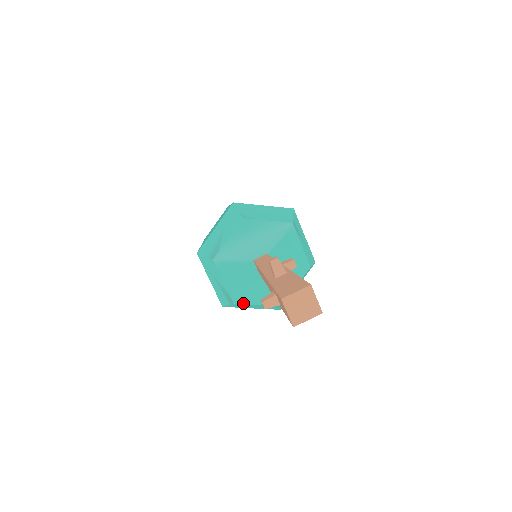
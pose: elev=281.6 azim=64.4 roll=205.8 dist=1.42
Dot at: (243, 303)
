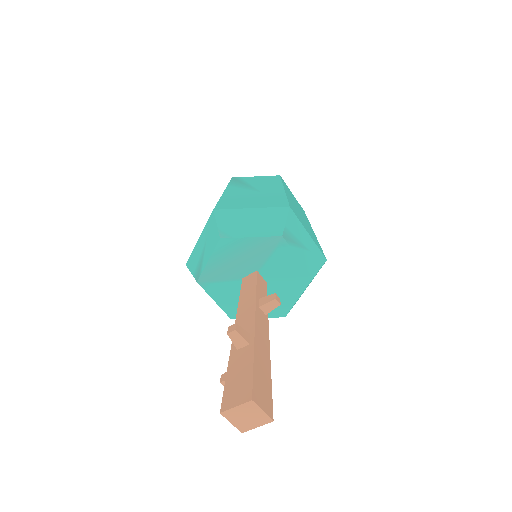
Dot at: occluded
